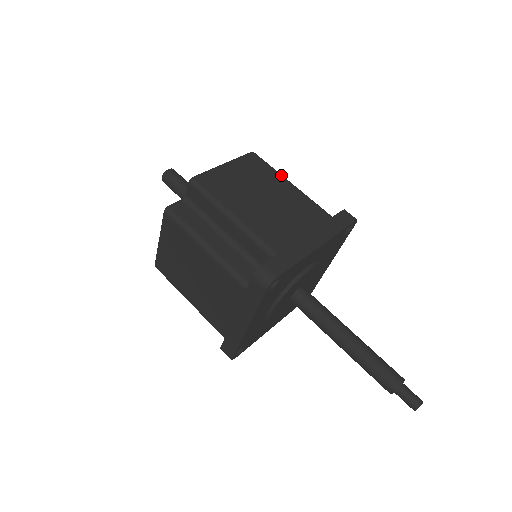
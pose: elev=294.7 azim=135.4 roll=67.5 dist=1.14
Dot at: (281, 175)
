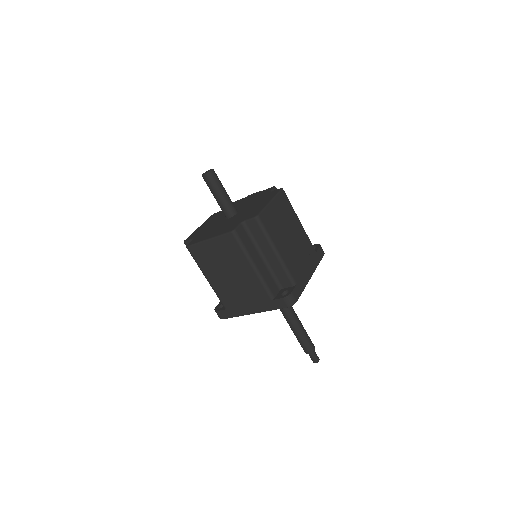
Dot at: occluded
